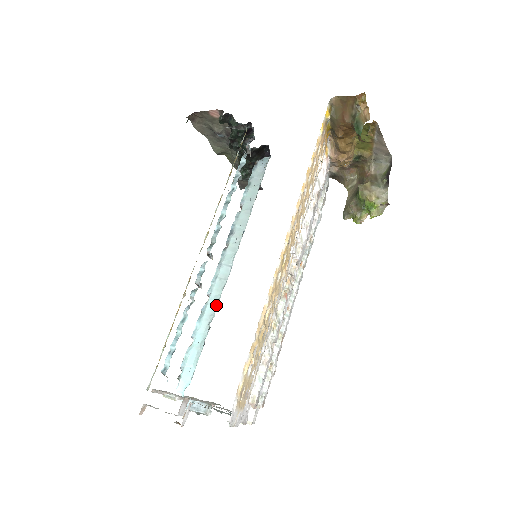
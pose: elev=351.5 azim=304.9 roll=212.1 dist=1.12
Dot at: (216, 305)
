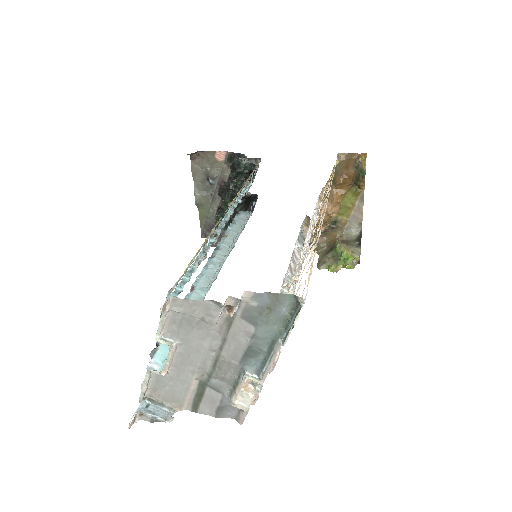
Dot at: (203, 295)
